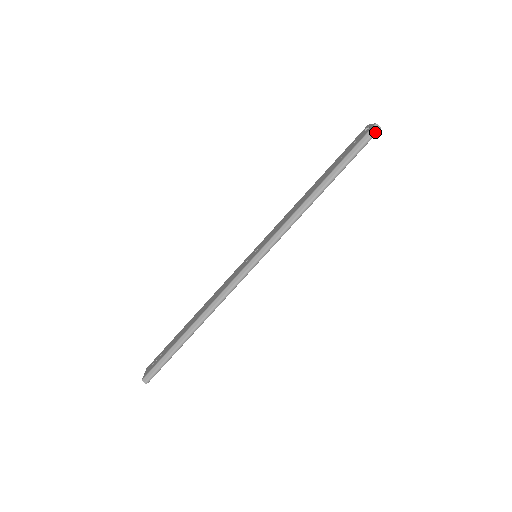
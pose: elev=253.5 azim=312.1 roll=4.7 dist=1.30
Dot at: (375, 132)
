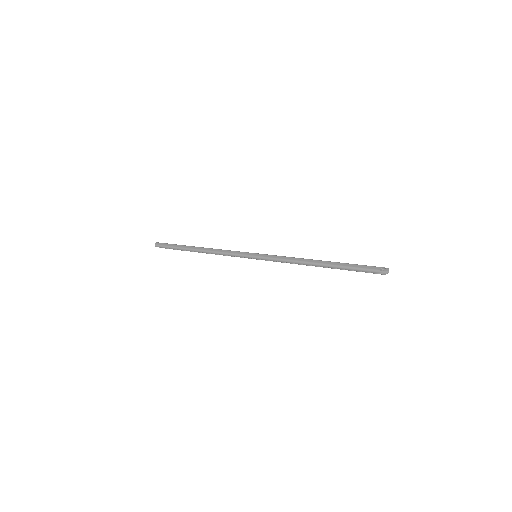
Dot at: (374, 271)
